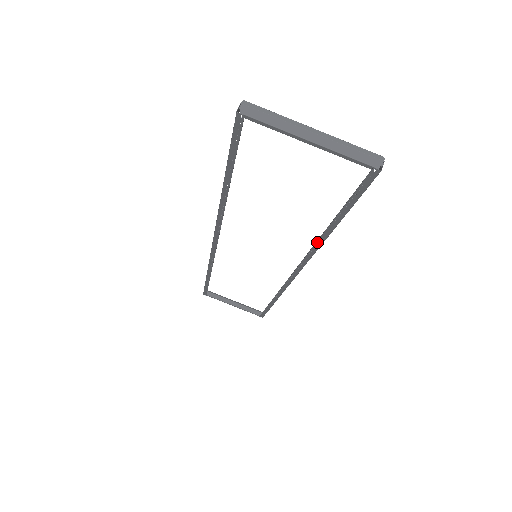
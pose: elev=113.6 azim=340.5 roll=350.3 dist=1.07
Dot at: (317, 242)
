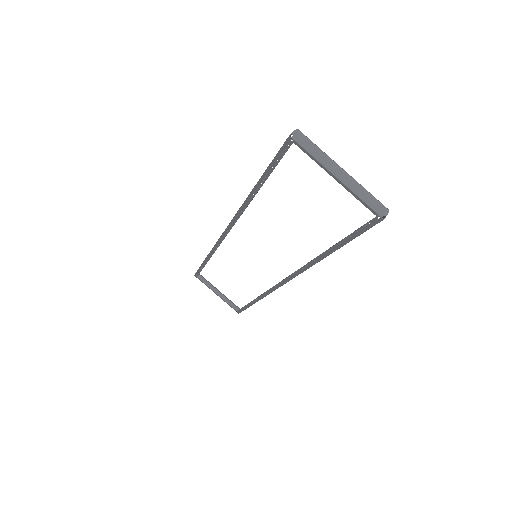
Dot at: (312, 260)
